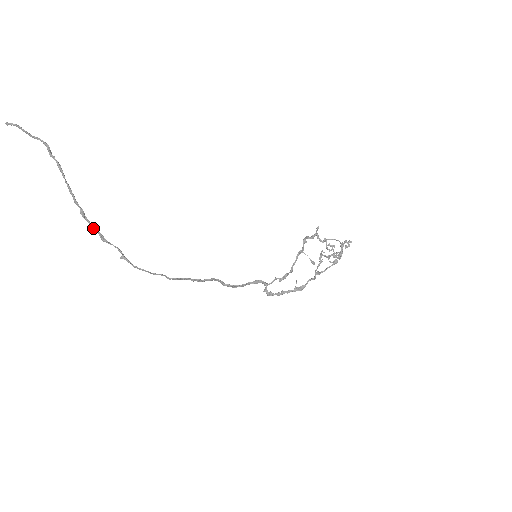
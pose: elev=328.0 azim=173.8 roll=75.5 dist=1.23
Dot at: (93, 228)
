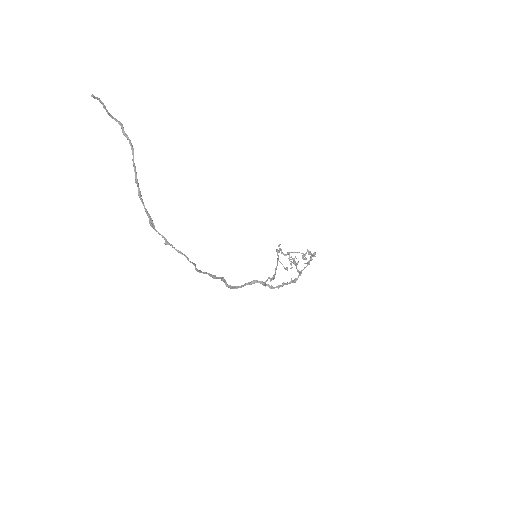
Dot at: (146, 210)
